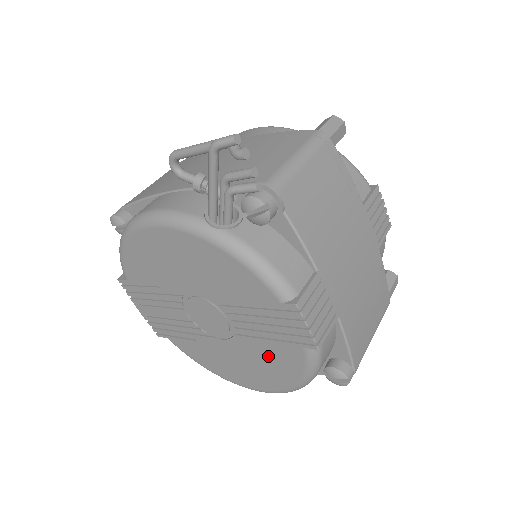
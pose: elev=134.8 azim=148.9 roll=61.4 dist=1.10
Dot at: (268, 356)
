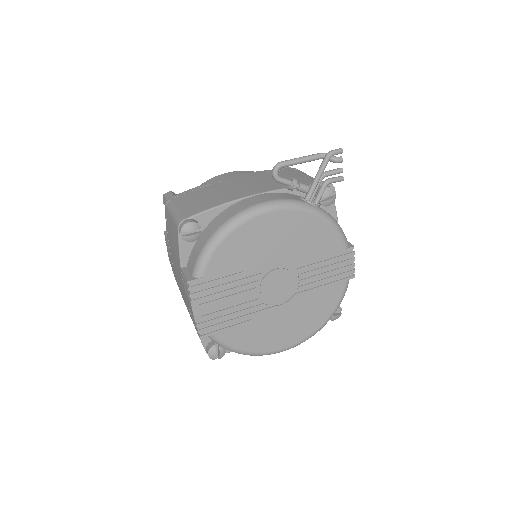
Dot at: (316, 302)
